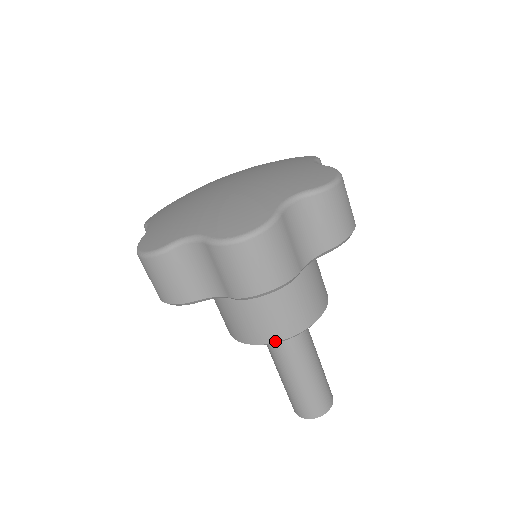
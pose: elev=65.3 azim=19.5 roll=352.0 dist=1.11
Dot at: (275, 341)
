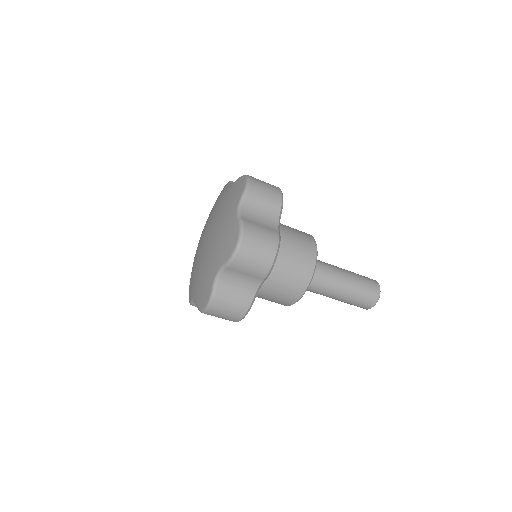
Dot at: (310, 280)
